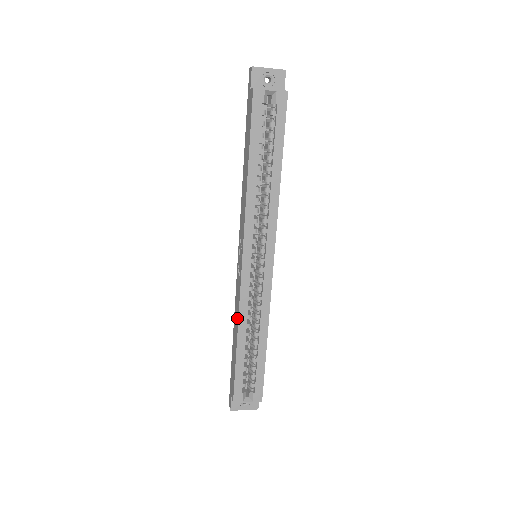
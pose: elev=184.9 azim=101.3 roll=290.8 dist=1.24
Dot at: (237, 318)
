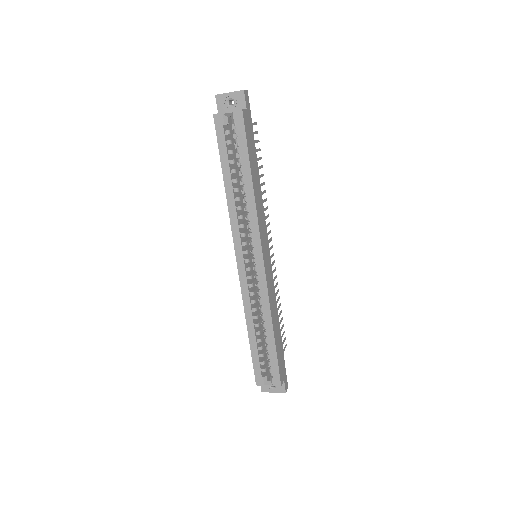
Dot at: (246, 311)
